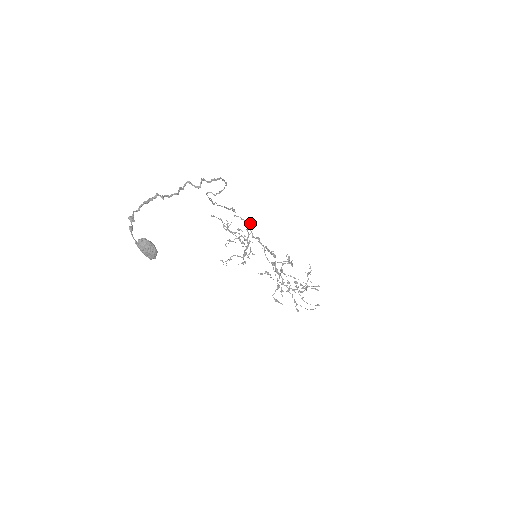
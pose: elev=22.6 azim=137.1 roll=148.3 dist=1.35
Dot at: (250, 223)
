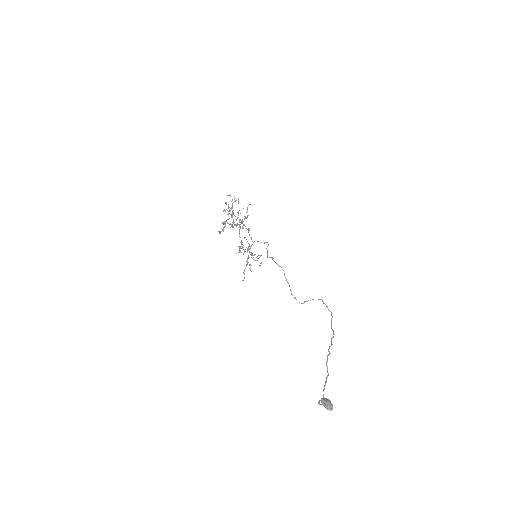
Dot at: occluded
